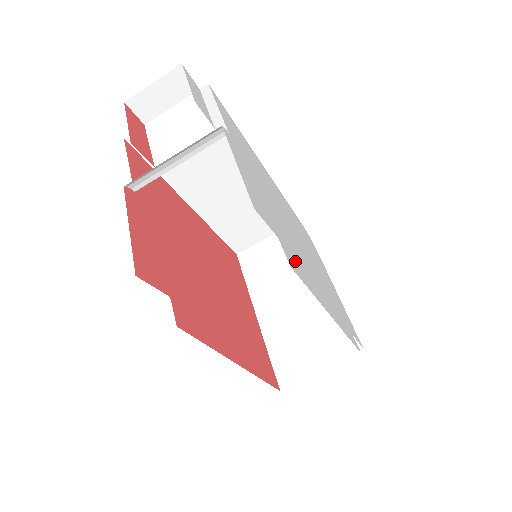
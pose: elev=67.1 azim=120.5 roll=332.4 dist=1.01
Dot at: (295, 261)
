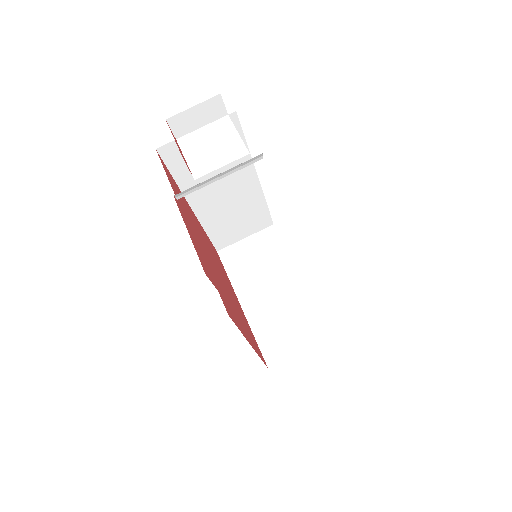
Dot at: occluded
